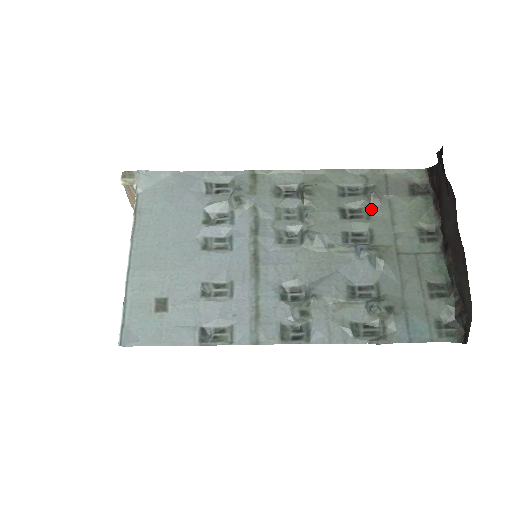
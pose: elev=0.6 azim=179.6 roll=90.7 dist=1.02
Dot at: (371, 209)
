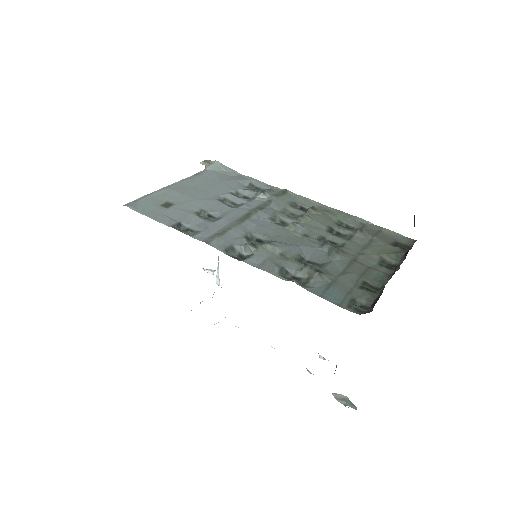
Dot at: (354, 237)
